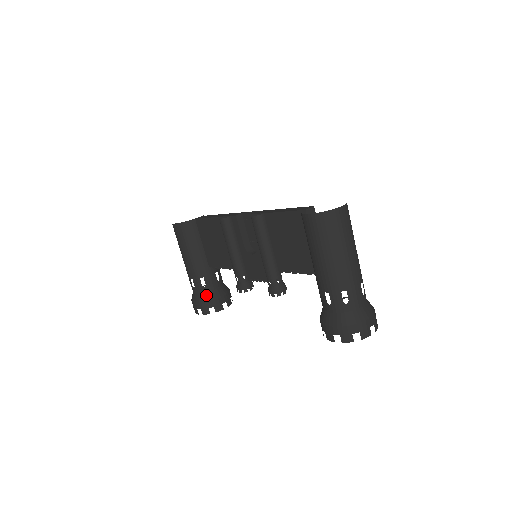
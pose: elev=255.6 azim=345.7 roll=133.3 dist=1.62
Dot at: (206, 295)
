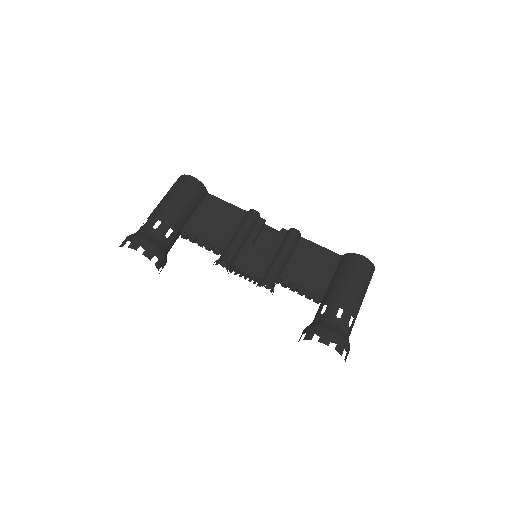
Dot at: (161, 244)
